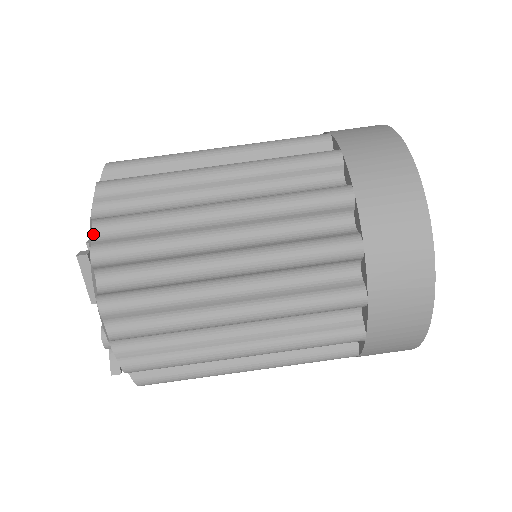
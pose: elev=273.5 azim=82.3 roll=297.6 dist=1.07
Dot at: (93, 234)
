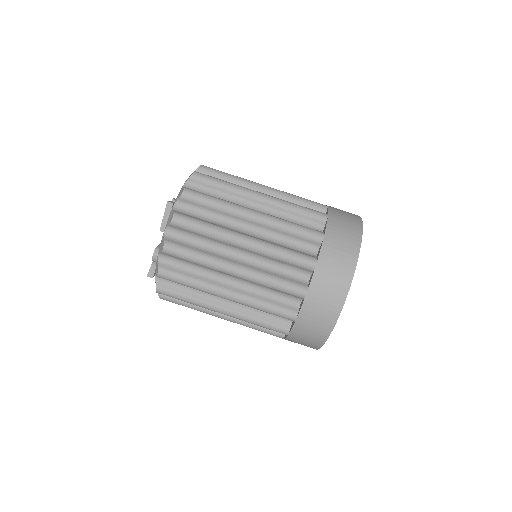
Dot at: (182, 194)
